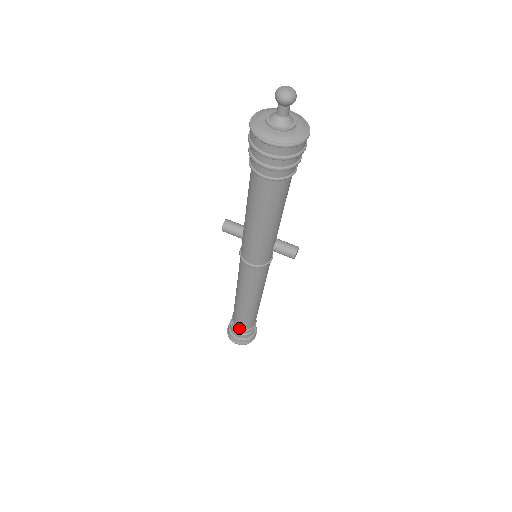
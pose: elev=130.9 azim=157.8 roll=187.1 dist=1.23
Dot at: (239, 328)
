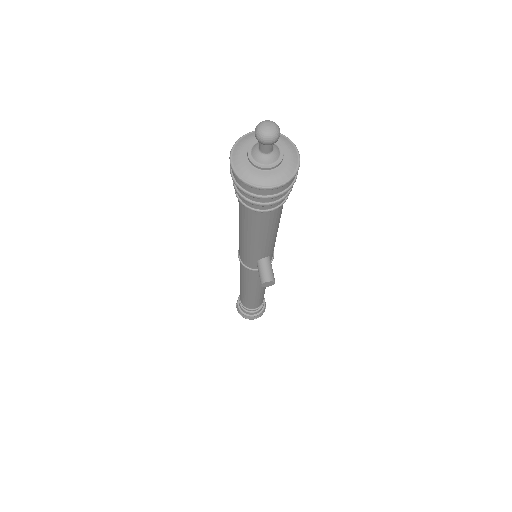
Dot at: (240, 299)
